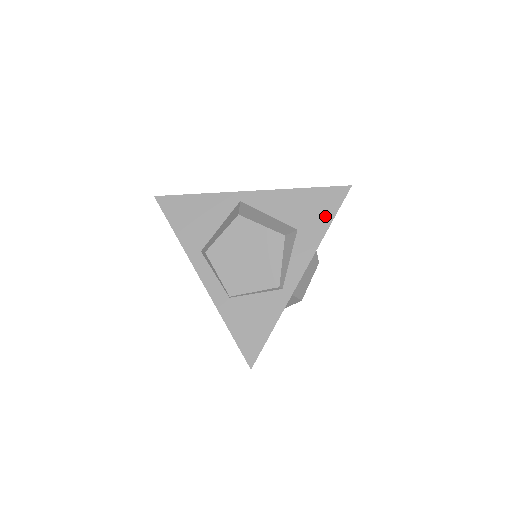
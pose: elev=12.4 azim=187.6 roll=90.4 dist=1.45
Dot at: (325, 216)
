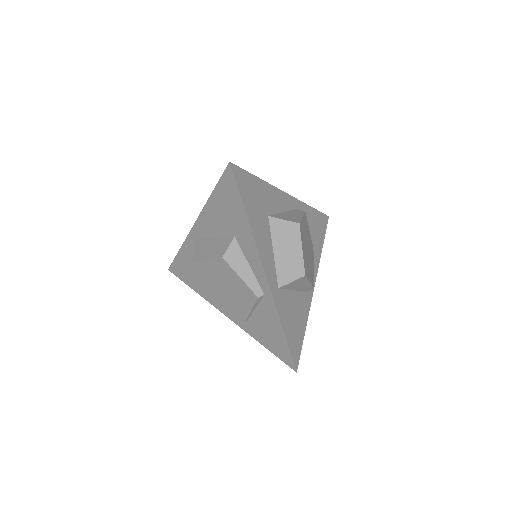
Dot at: (238, 209)
